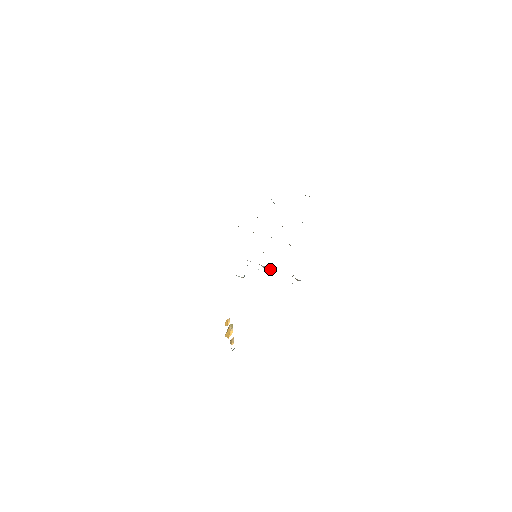
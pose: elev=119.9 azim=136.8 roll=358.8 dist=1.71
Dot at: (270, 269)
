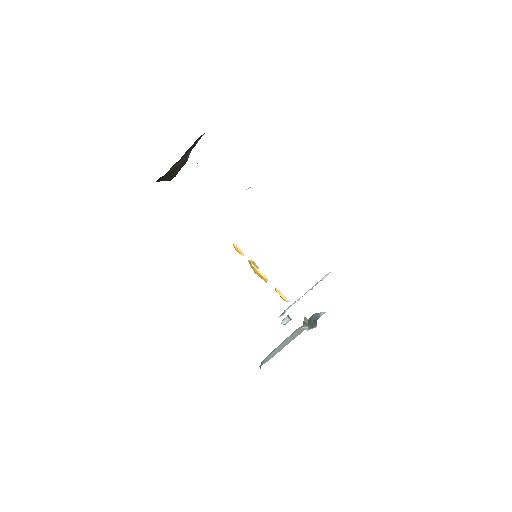
Dot at: occluded
